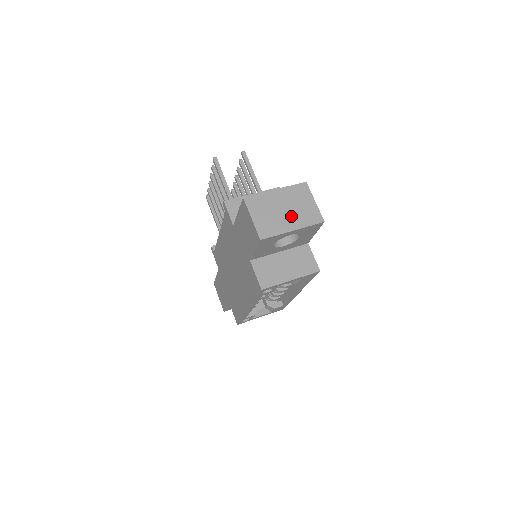
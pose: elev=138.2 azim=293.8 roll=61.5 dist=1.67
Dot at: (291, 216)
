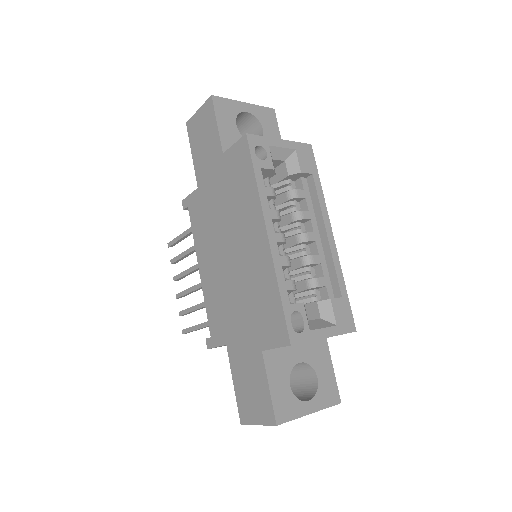
Dot at: occluded
